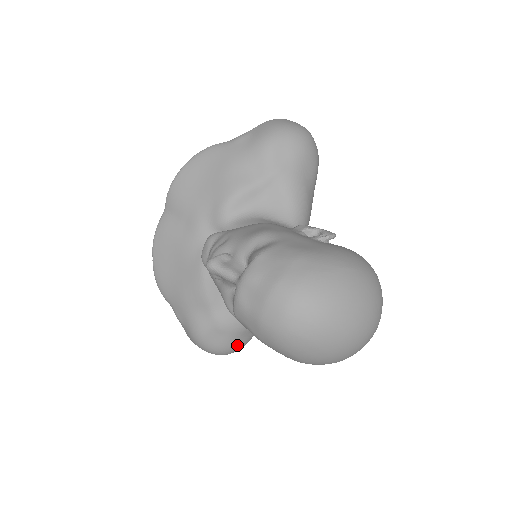
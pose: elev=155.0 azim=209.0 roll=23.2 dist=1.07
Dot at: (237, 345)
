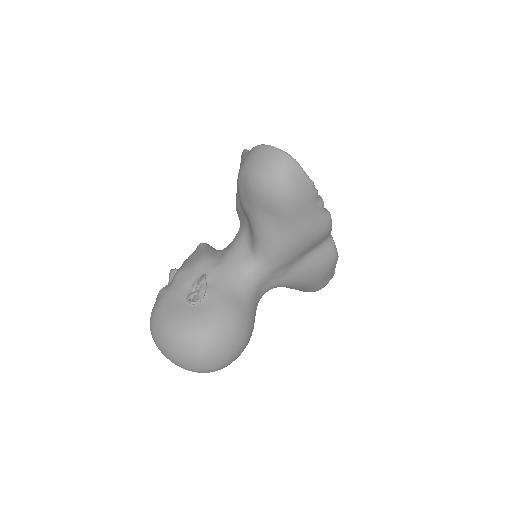
Dot at: occluded
